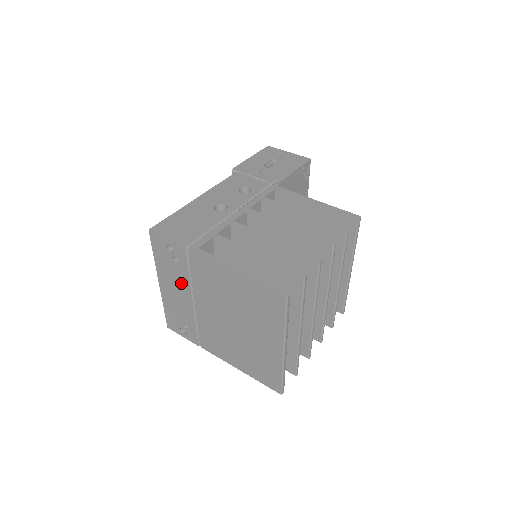
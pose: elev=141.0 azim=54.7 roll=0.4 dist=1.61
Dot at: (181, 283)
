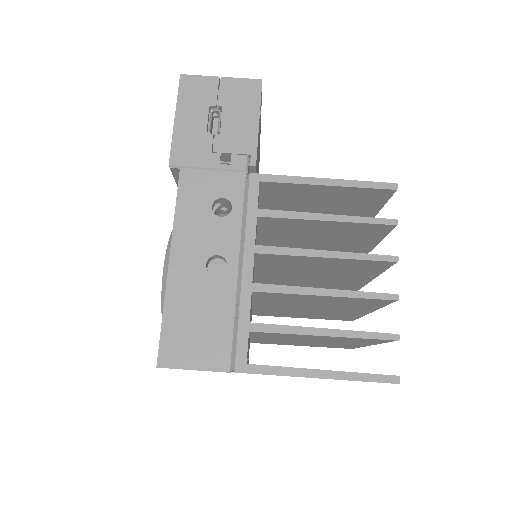
Dot at: occluded
